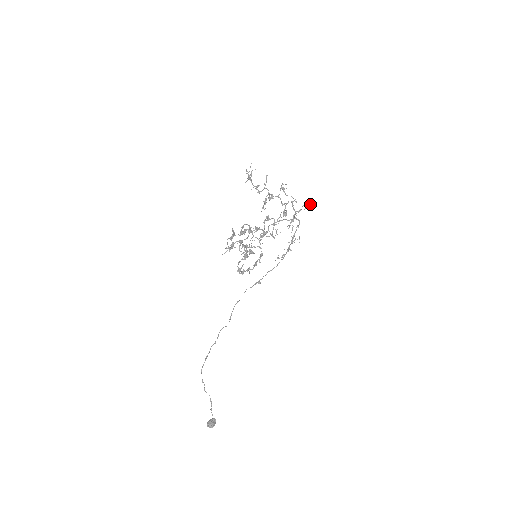
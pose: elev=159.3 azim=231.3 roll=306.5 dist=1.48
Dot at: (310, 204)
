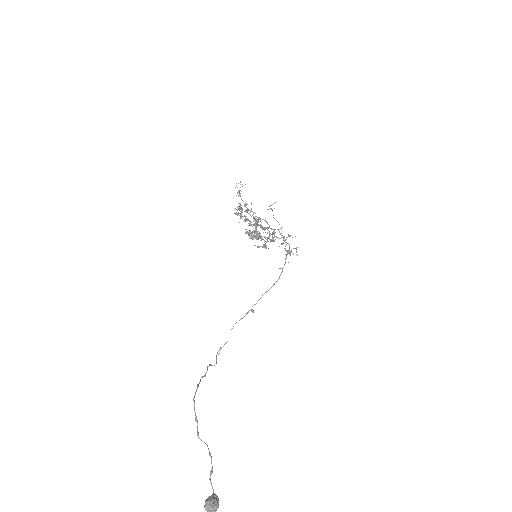
Dot at: (295, 236)
